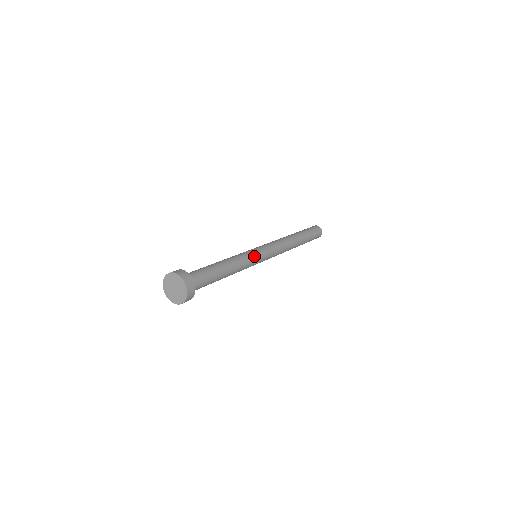
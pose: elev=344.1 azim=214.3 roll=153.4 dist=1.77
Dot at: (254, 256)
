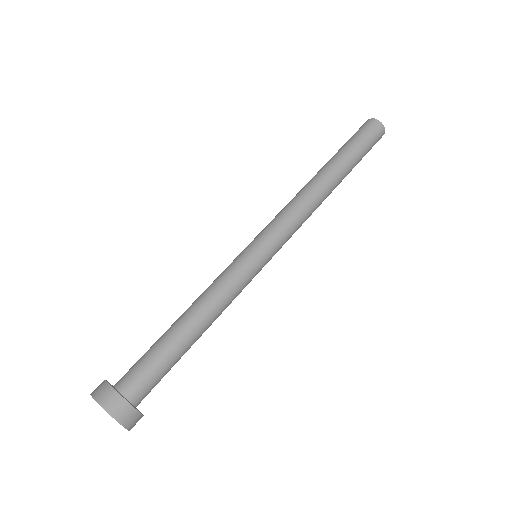
Dot at: (243, 266)
